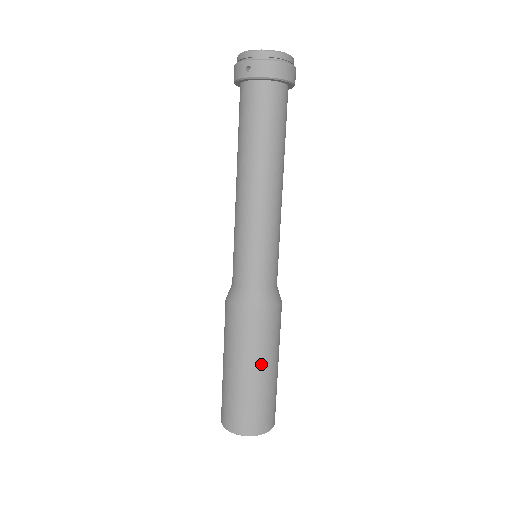
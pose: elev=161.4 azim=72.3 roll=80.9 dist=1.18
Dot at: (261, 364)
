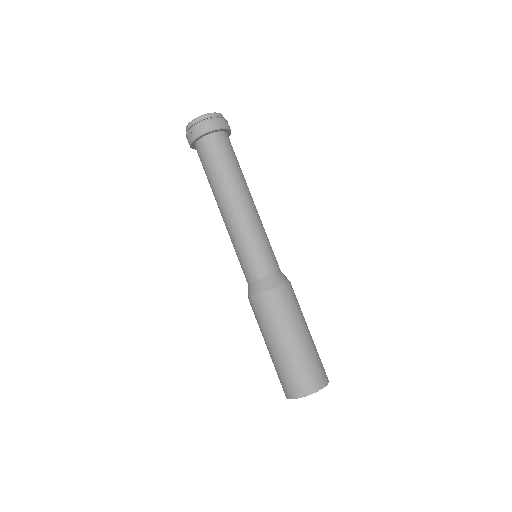
Dot at: (289, 333)
